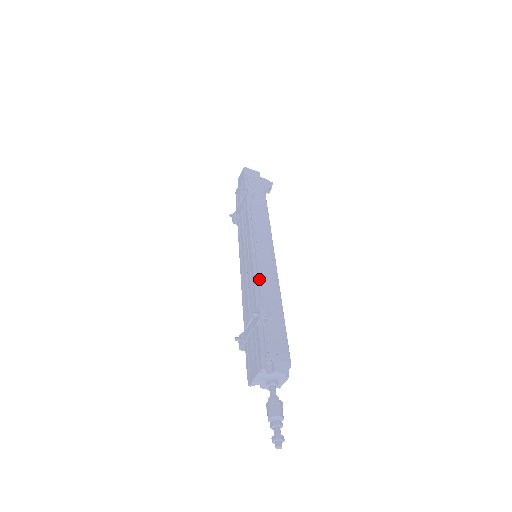
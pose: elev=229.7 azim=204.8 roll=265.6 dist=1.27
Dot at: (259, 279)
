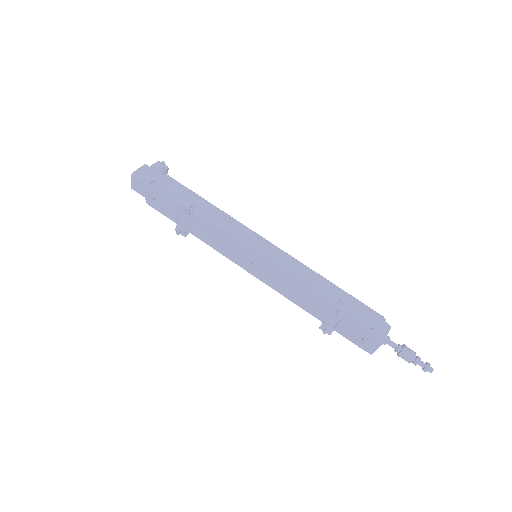
Dot at: (298, 280)
